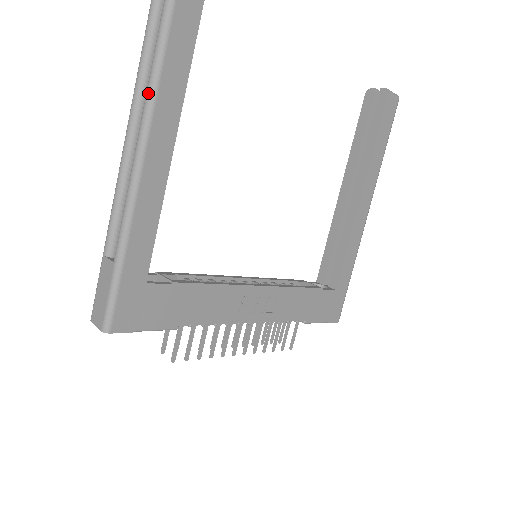
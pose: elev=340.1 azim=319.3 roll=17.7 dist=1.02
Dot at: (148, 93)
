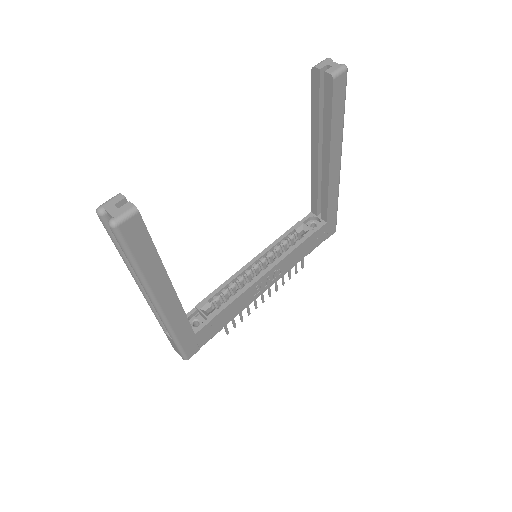
Dot at: (143, 286)
